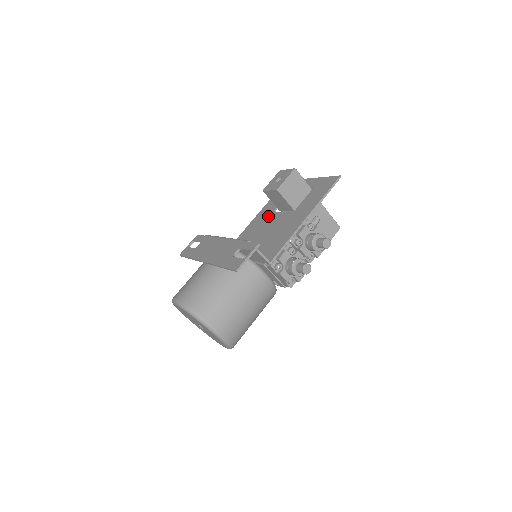
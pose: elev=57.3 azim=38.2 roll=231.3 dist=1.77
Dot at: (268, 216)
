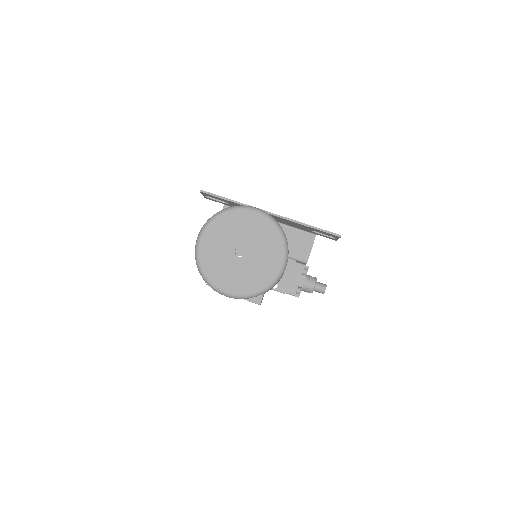
Dot at: occluded
